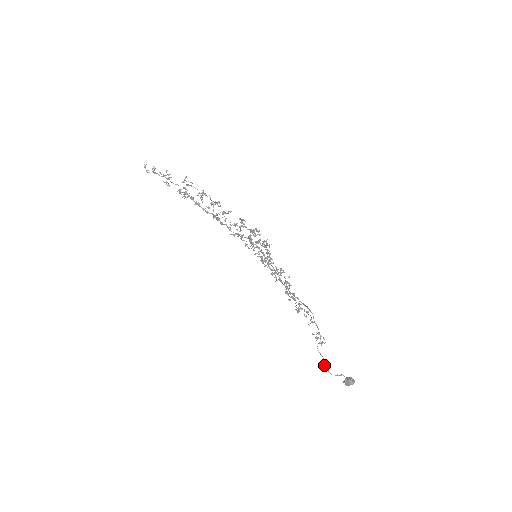
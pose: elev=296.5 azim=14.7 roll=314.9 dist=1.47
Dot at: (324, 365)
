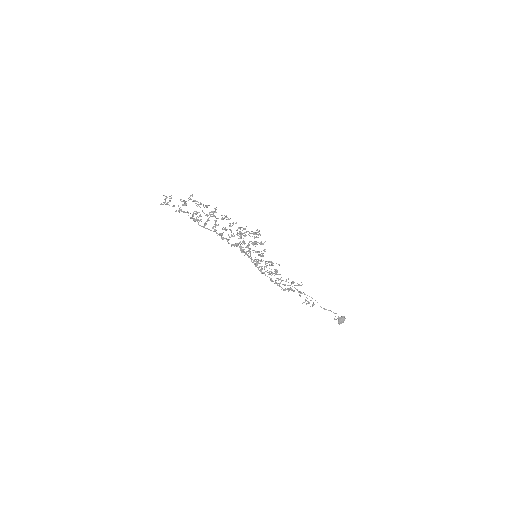
Dot at: (334, 313)
